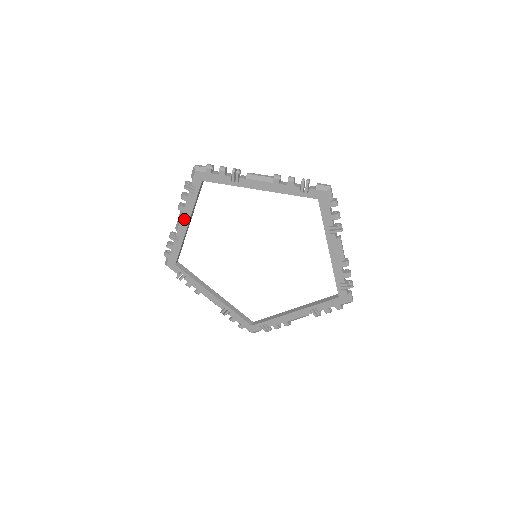
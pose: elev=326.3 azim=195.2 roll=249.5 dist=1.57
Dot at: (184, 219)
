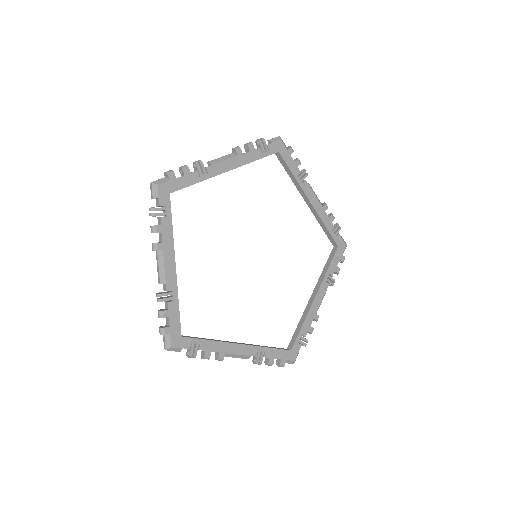
Dot at: (168, 259)
